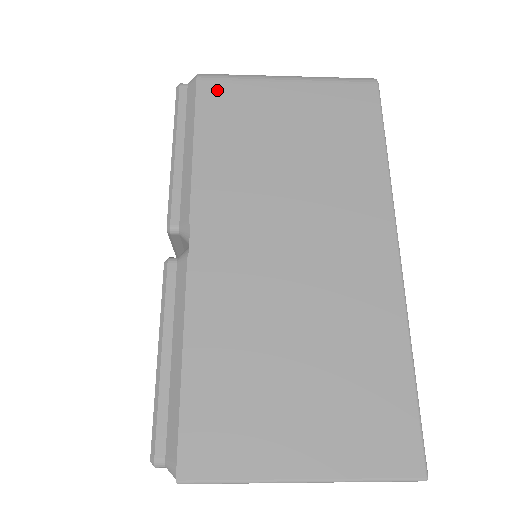
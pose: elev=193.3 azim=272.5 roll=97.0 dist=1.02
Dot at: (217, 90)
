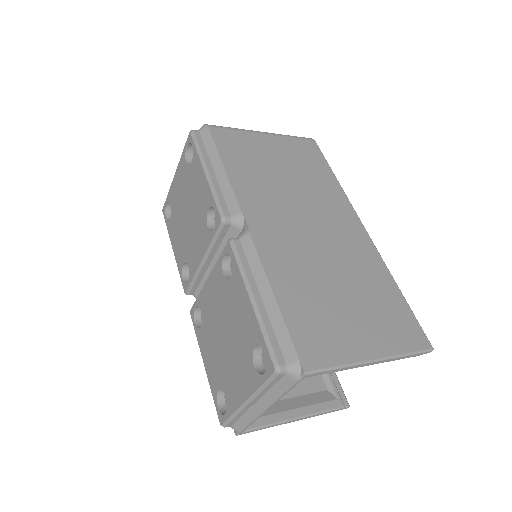
Dot at: (224, 134)
